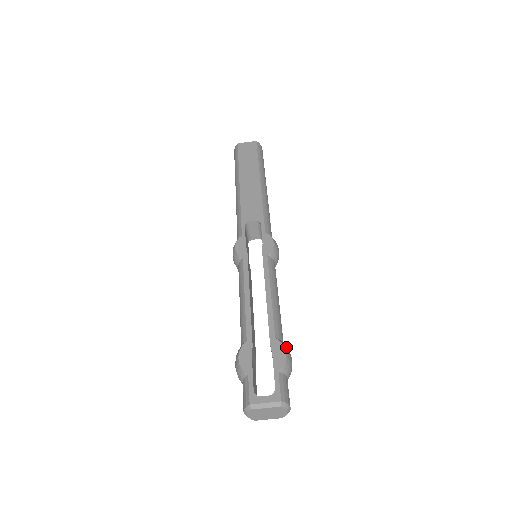
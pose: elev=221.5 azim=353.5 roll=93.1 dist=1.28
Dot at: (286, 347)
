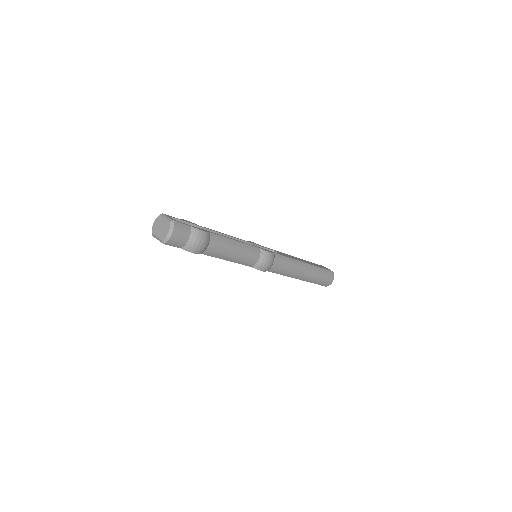
Dot at: (208, 237)
